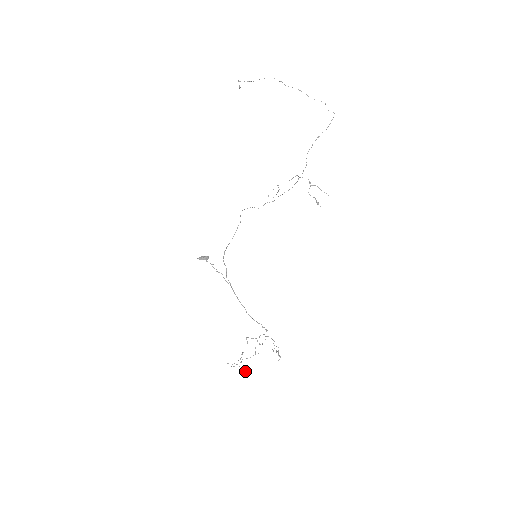
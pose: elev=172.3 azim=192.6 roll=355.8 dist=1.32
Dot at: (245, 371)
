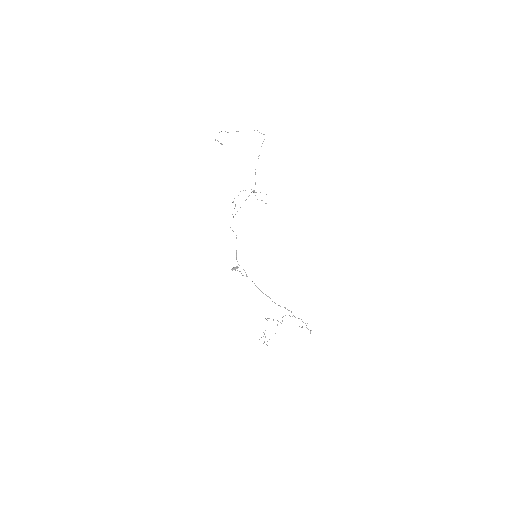
Dot at: occluded
